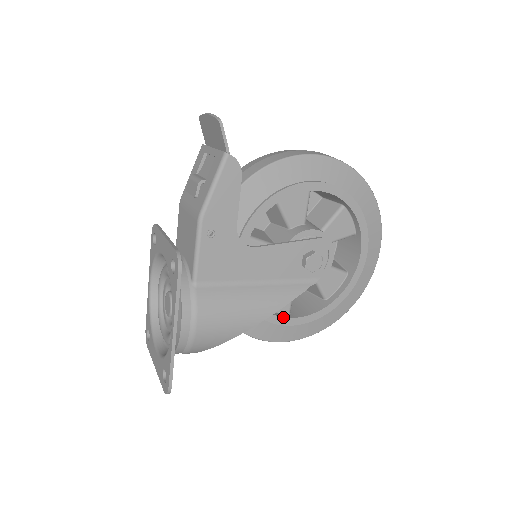
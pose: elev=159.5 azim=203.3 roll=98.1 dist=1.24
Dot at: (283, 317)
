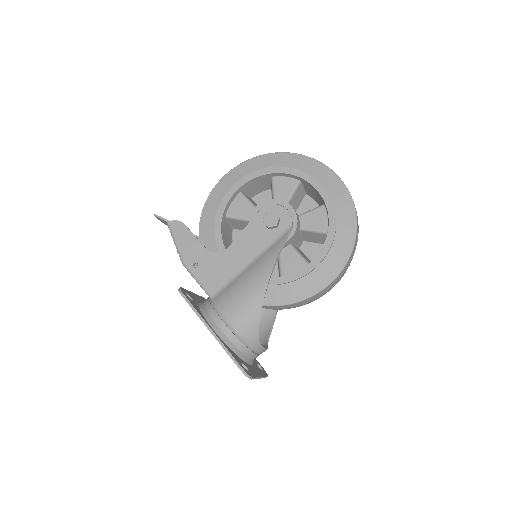
Dot at: (300, 270)
